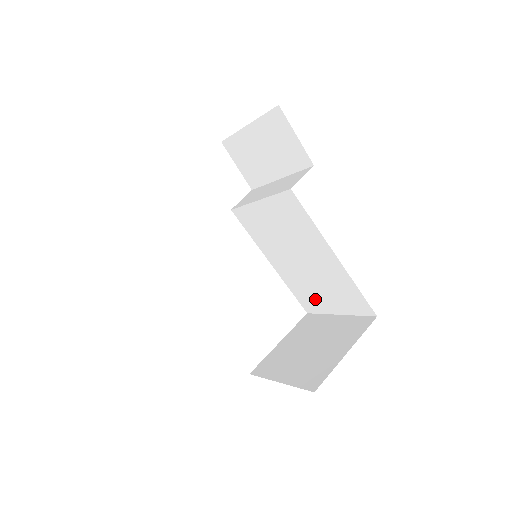
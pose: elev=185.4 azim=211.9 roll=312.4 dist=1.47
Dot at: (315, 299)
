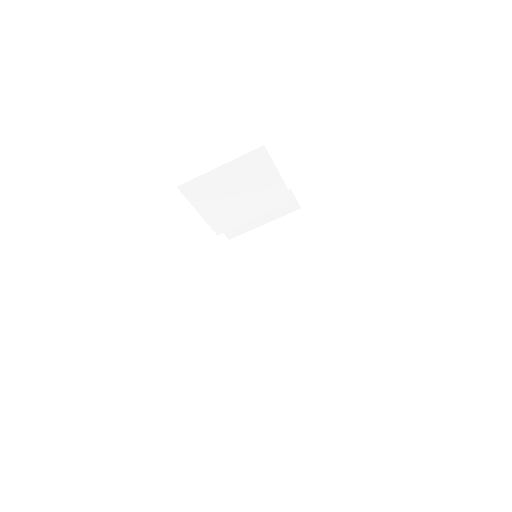
Dot at: (269, 350)
